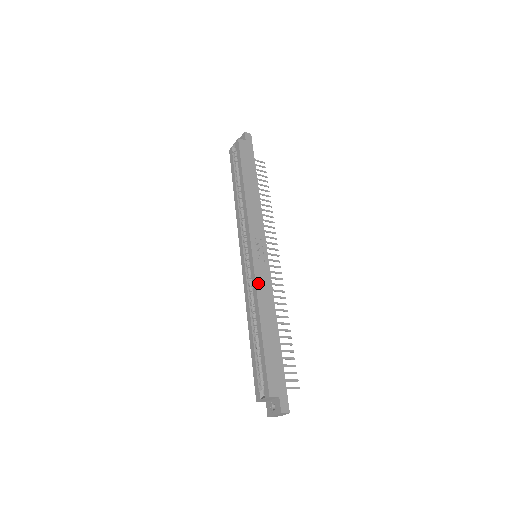
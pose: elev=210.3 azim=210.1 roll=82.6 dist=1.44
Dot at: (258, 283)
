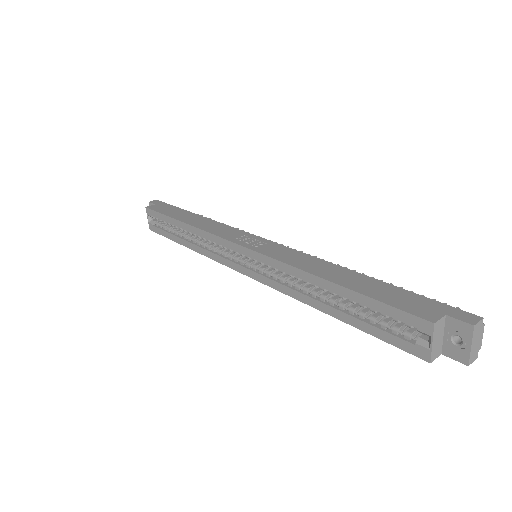
Dot at: (280, 259)
